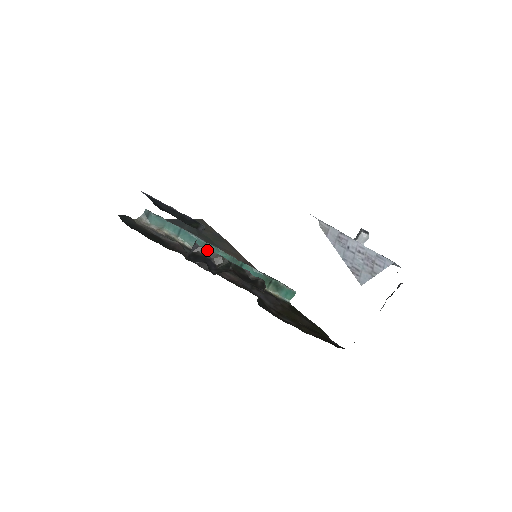
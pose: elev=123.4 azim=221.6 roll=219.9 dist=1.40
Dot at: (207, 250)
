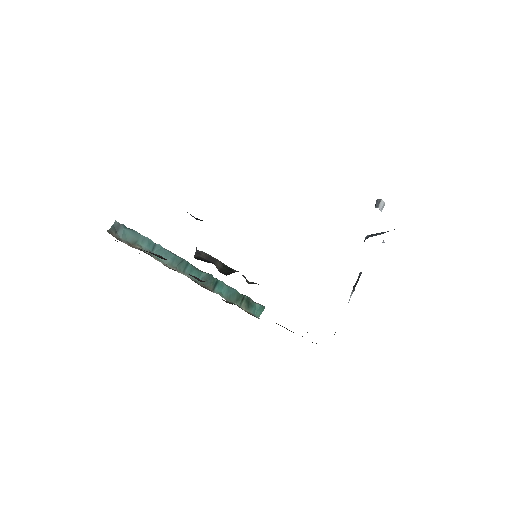
Dot at: (207, 255)
